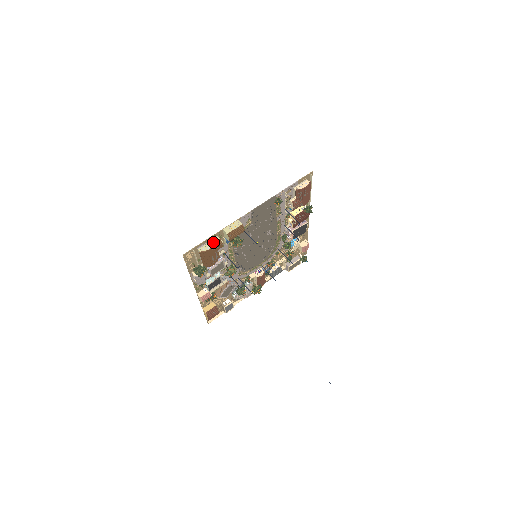
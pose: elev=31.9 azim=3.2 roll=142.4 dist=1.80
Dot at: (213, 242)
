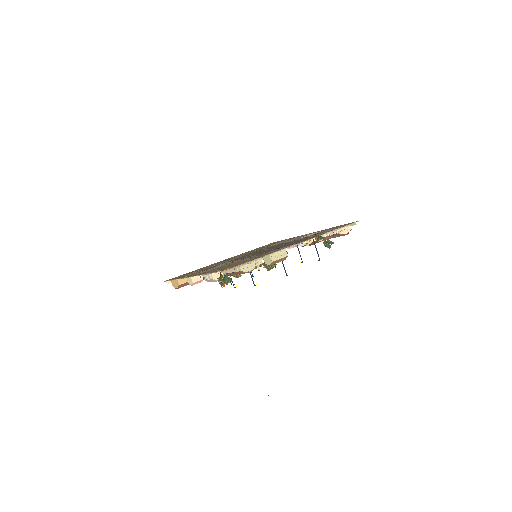
Dot at: (255, 264)
